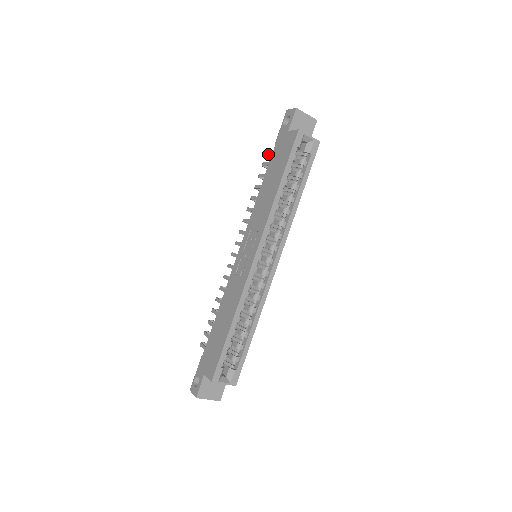
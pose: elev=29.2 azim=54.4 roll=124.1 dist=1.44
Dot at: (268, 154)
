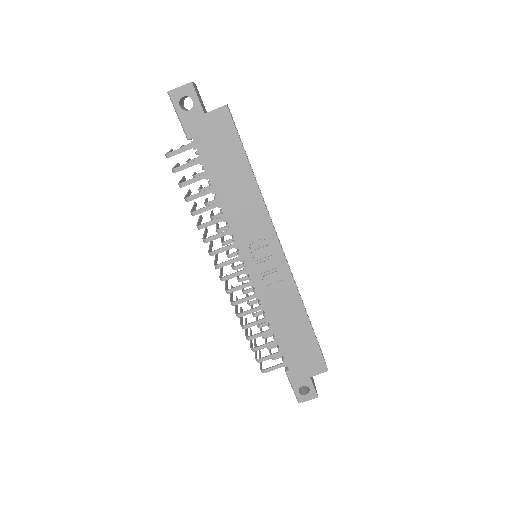
Dot at: occluded
